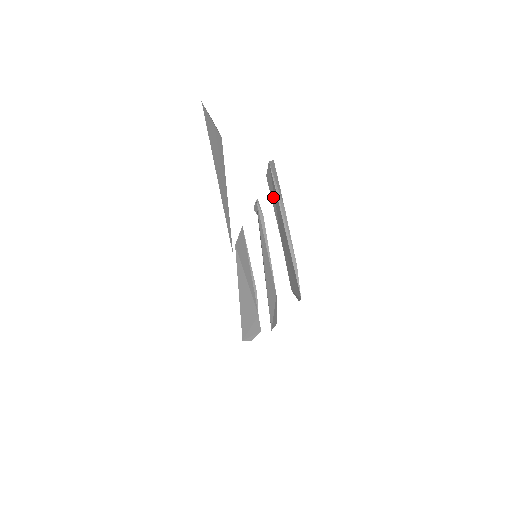
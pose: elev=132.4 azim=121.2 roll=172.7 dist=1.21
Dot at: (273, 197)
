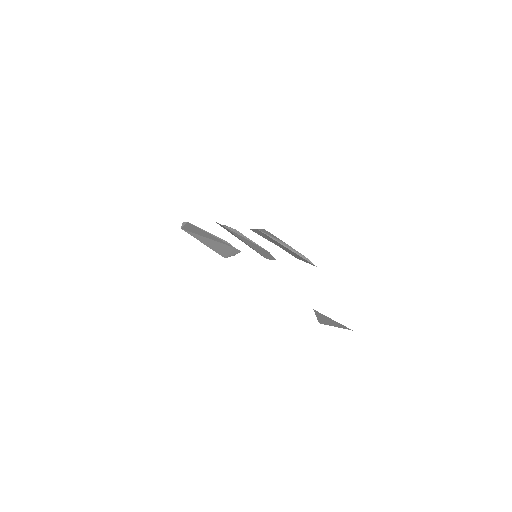
Dot at: (265, 237)
